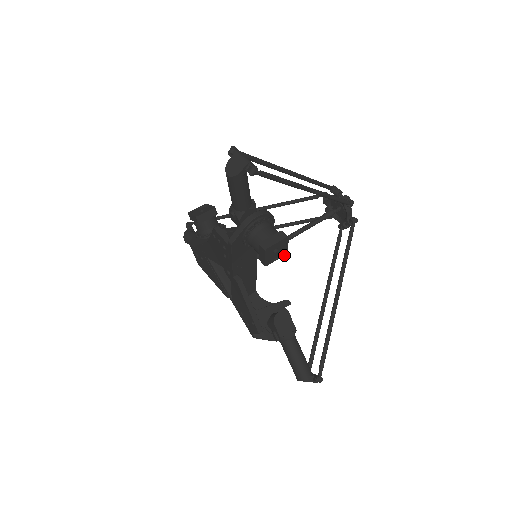
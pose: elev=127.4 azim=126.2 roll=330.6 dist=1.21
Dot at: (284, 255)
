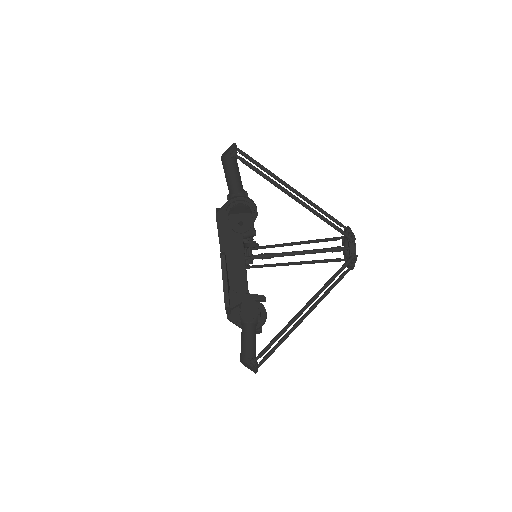
Dot at: (250, 233)
